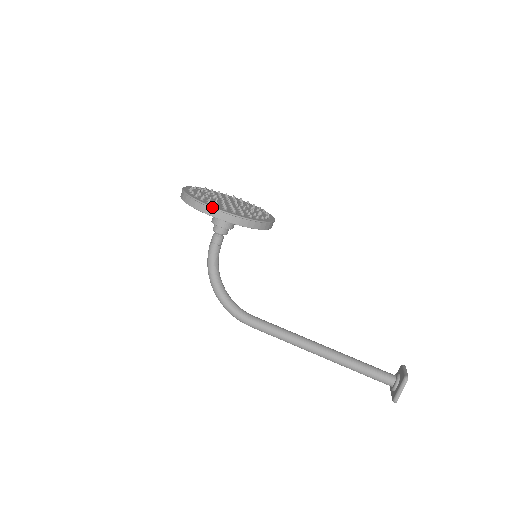
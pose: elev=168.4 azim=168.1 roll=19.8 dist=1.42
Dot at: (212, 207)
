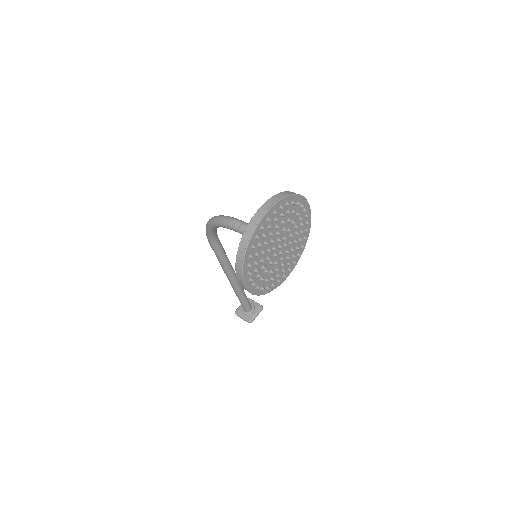
Dot at: (244, 285)
